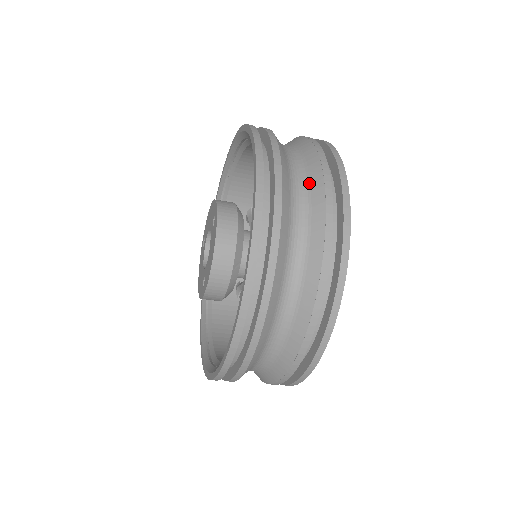
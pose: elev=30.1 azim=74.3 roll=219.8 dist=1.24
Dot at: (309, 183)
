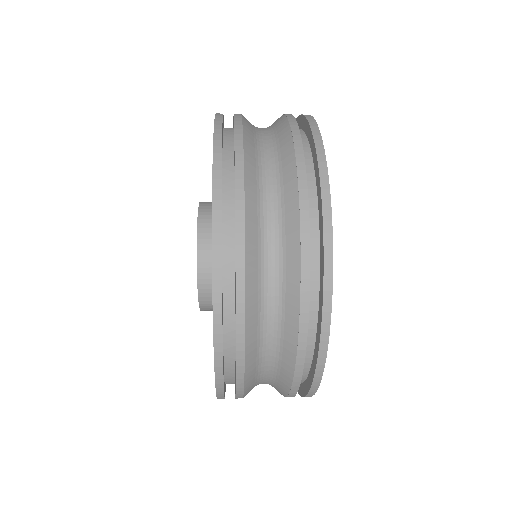
Dot at: (281, 168)
